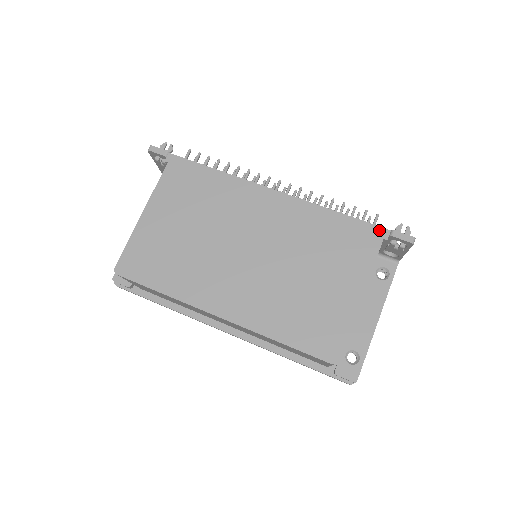
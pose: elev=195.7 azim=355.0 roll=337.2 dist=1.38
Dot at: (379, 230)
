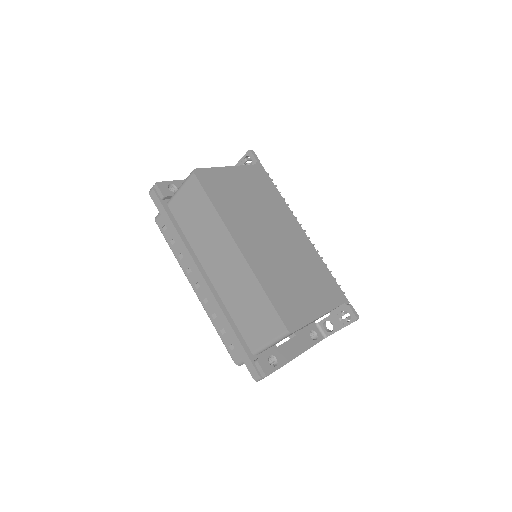
Dot at: (344, 297)
